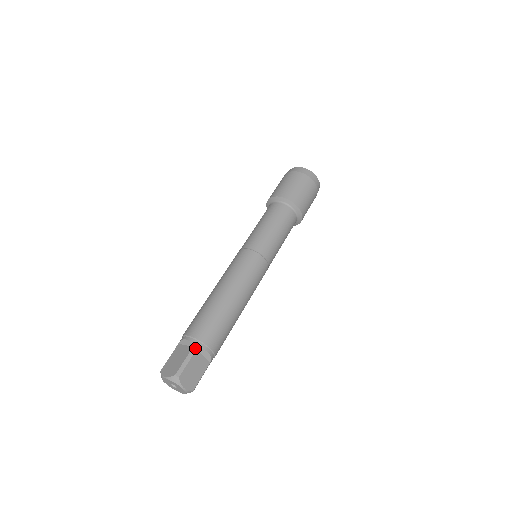
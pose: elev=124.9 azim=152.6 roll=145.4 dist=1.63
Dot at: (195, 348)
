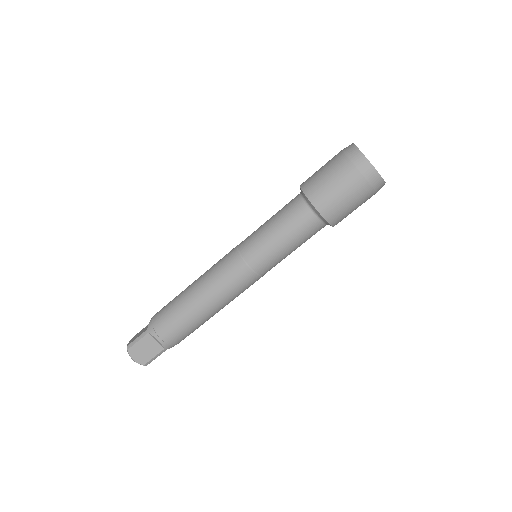
Dot at: (166, 349)
